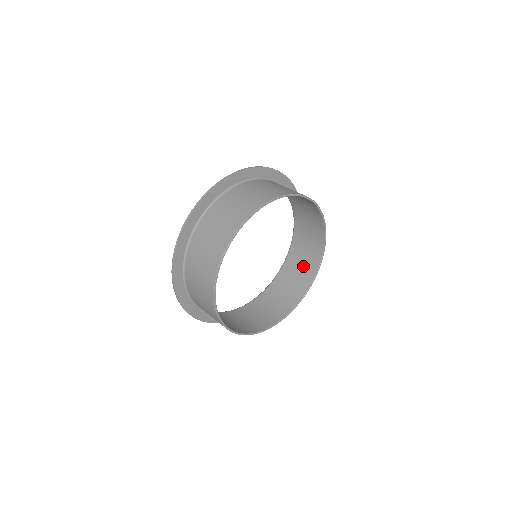
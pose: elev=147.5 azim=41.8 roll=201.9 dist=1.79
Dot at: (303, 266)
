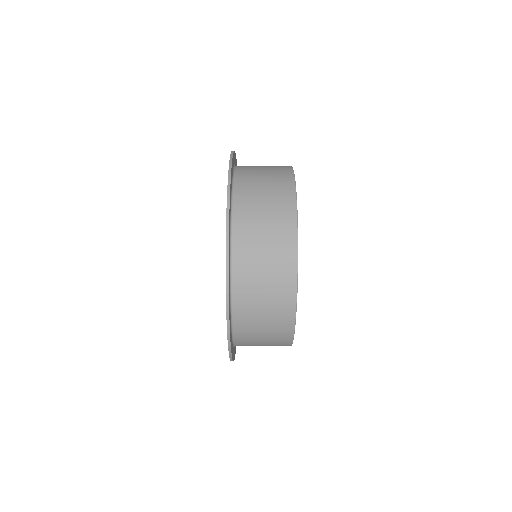
Dot at: occluded
